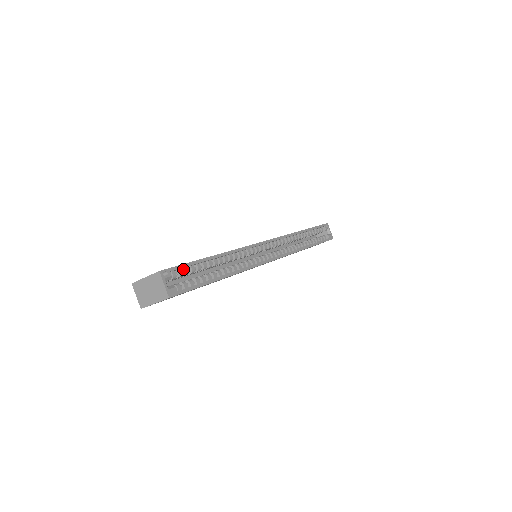
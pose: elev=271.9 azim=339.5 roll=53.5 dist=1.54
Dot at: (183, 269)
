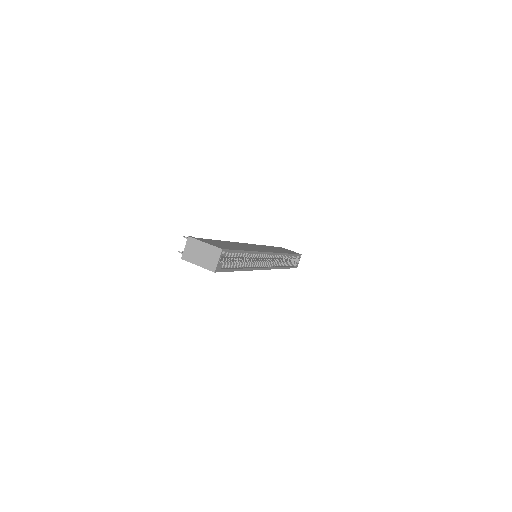
Dot at: occluded
